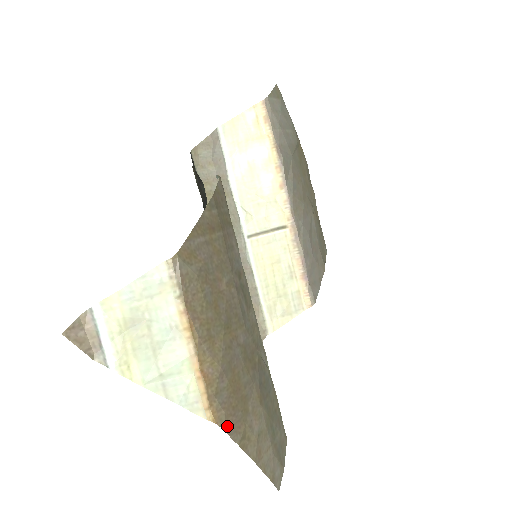
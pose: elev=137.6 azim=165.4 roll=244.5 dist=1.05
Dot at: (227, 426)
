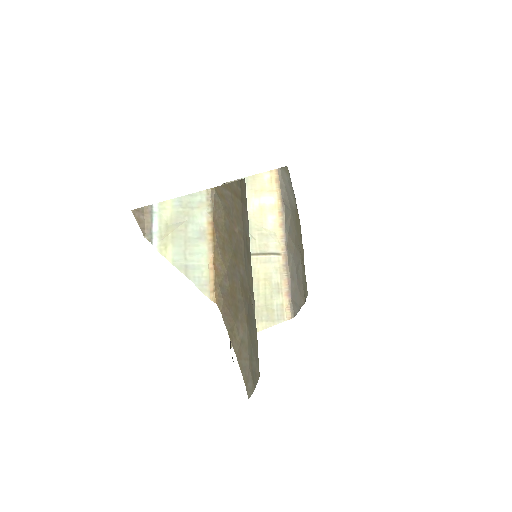
Dot at: (223, 311)
